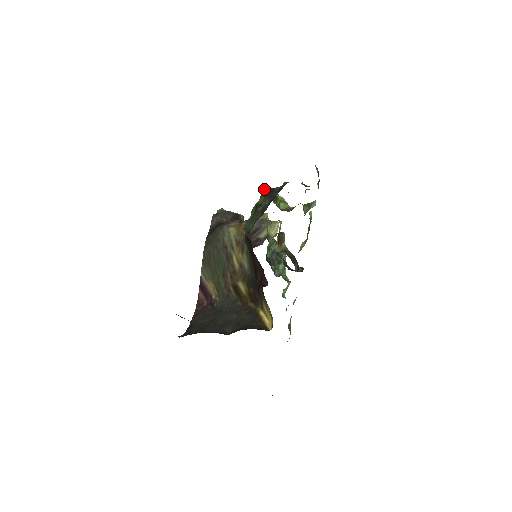
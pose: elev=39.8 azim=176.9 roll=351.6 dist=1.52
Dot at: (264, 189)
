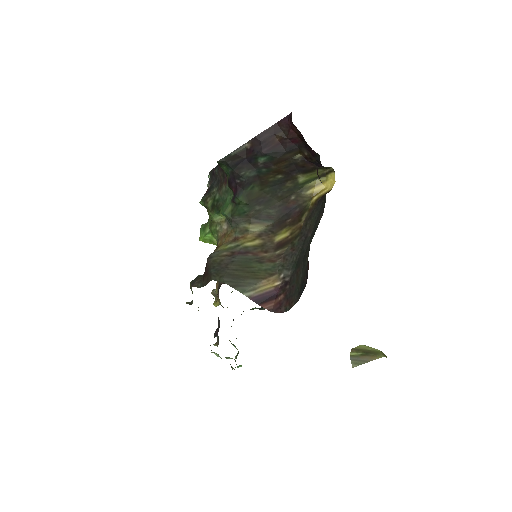
Dot at: (202, 201)
